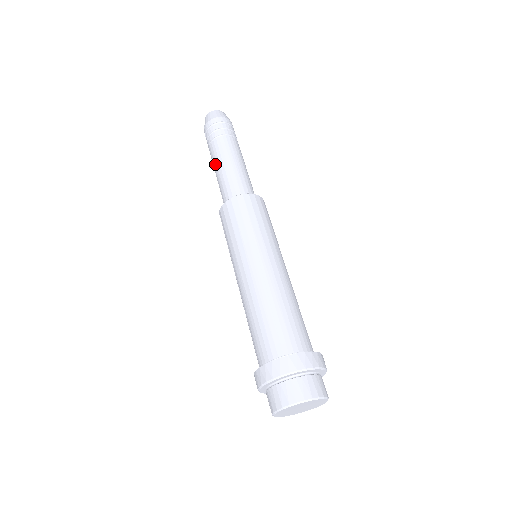
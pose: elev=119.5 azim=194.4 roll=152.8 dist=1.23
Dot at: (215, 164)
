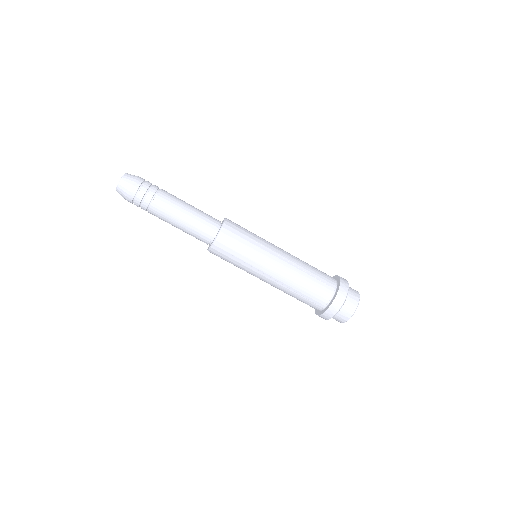
Dot at: (172, 217)
